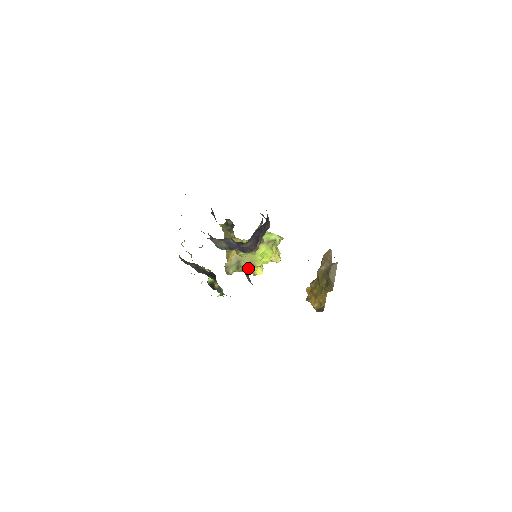
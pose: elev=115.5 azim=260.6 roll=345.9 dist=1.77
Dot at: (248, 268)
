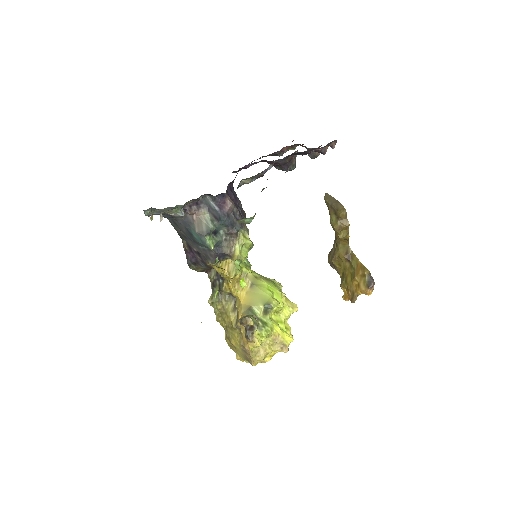
Dot at: (269, 323)
